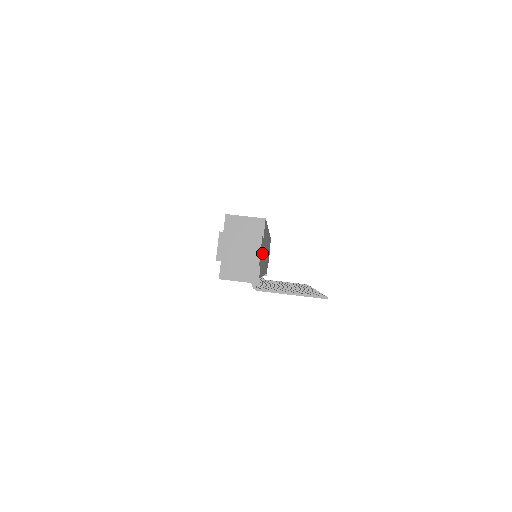
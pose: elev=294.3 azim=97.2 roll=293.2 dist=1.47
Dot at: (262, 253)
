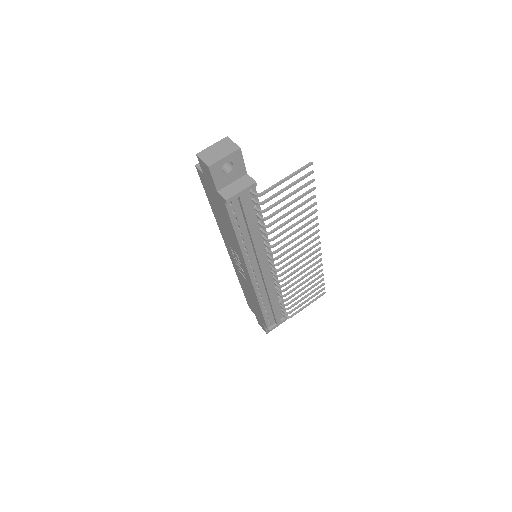
Dot at: occluded
